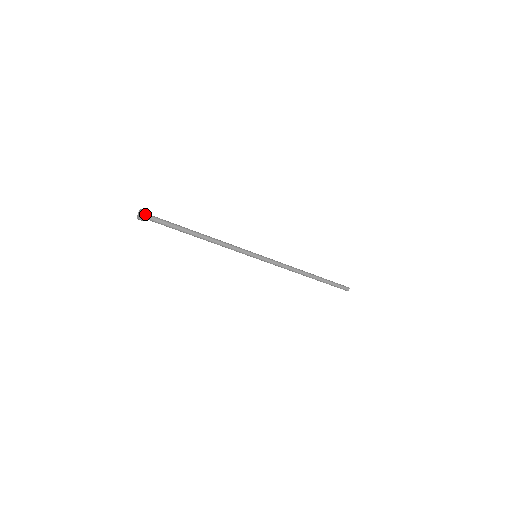
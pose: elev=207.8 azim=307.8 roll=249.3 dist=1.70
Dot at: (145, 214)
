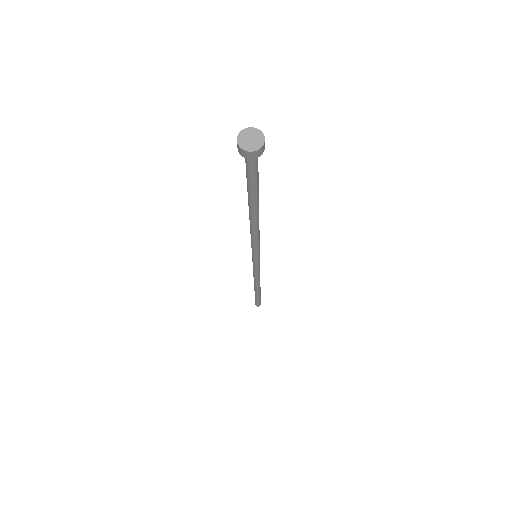
Dot at: (263, 139)
